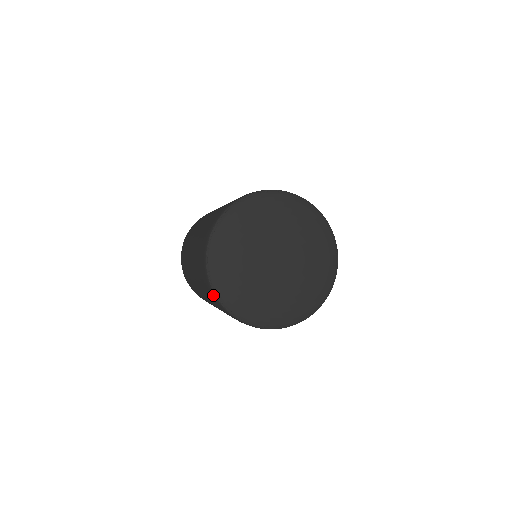
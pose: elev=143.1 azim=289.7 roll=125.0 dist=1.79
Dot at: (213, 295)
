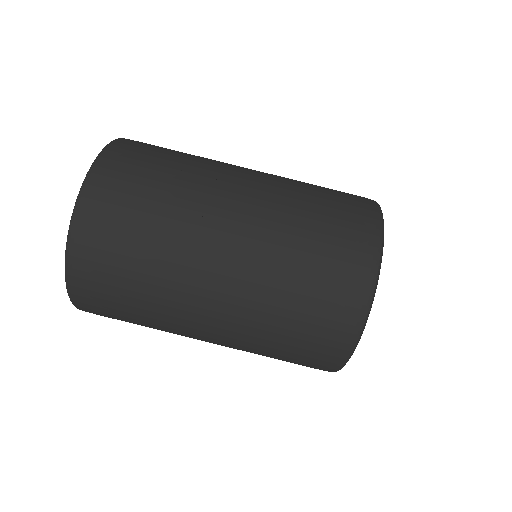
Dot at: occluded
